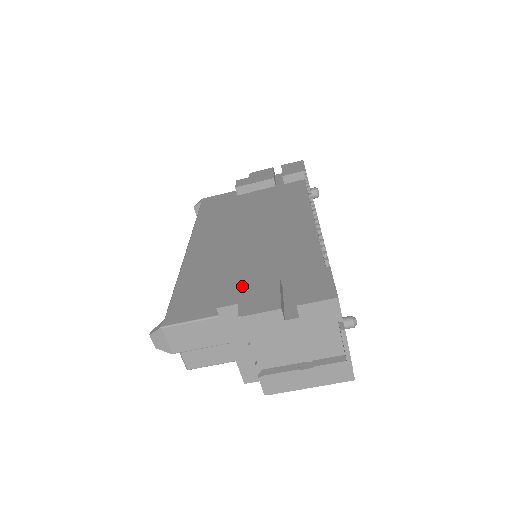
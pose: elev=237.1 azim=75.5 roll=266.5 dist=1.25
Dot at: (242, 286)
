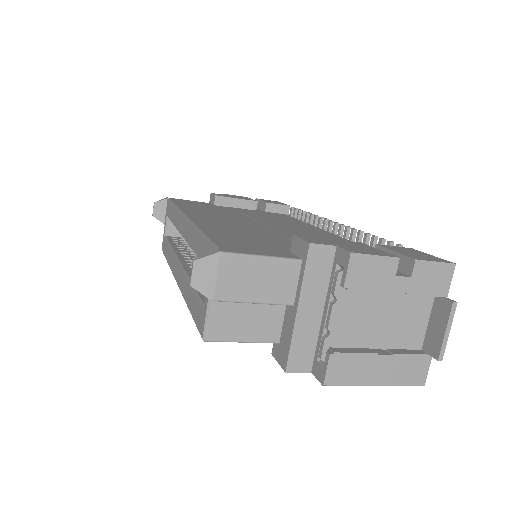
Dot at: (323, 238)
